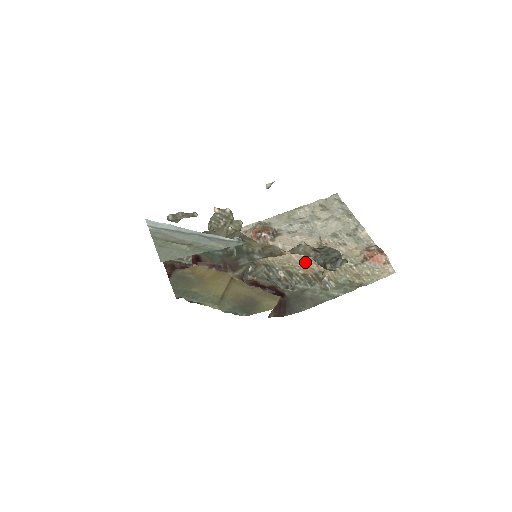
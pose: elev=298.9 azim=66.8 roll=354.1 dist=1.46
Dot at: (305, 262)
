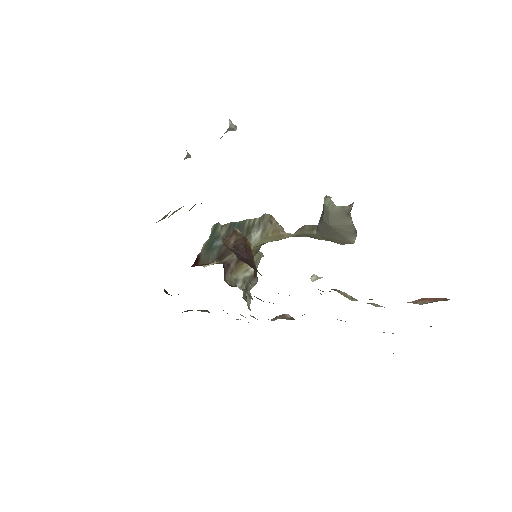
Dot at: occluded
